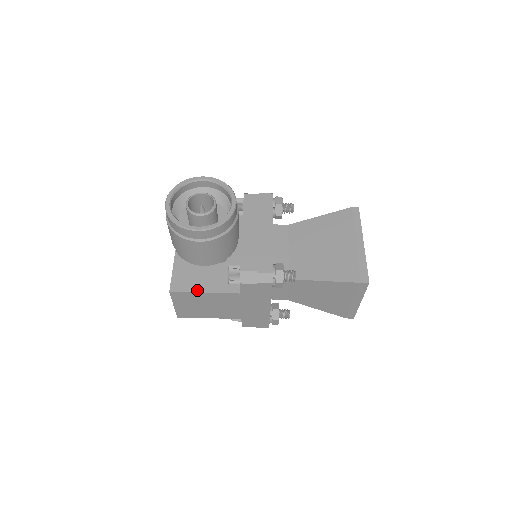
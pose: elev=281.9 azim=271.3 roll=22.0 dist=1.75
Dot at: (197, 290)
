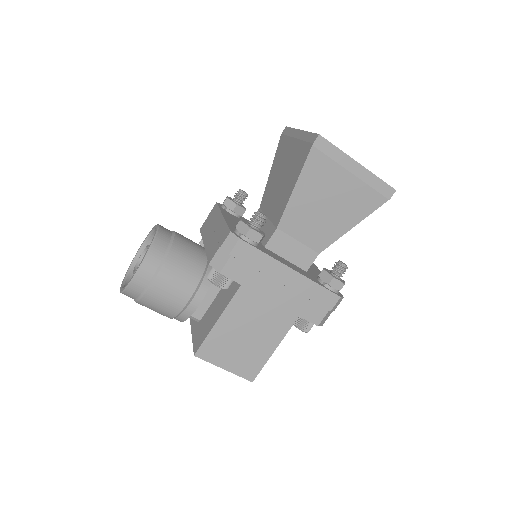
Dot at: (211, 327)
